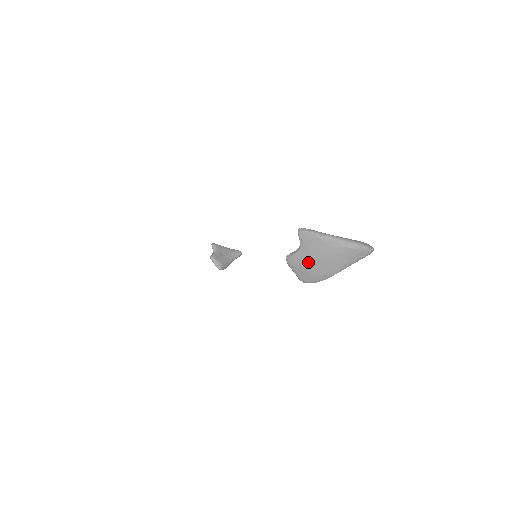
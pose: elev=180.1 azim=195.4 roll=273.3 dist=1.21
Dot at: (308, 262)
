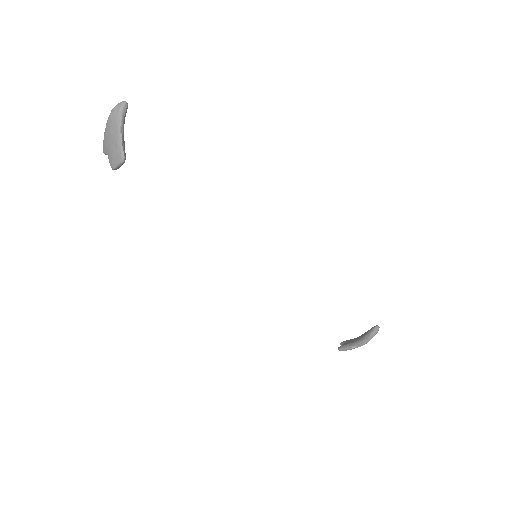
Dot at: (110, 151)
